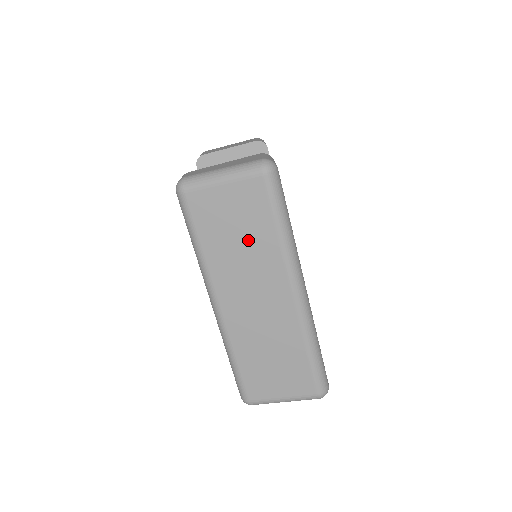
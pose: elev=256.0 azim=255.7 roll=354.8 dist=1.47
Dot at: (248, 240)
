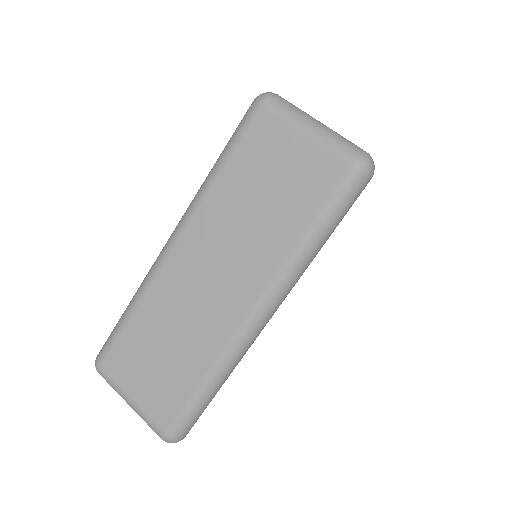
Dot at: (268, 214)
